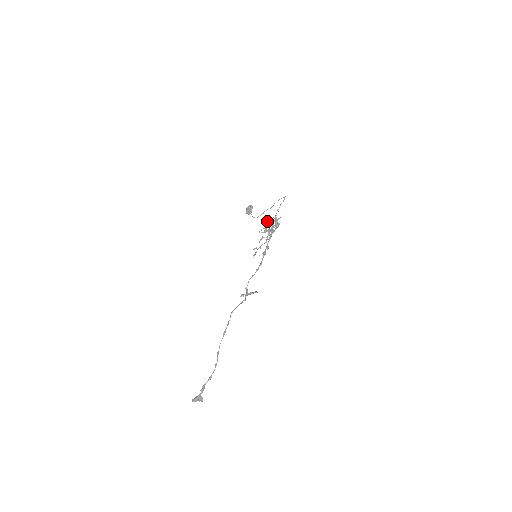
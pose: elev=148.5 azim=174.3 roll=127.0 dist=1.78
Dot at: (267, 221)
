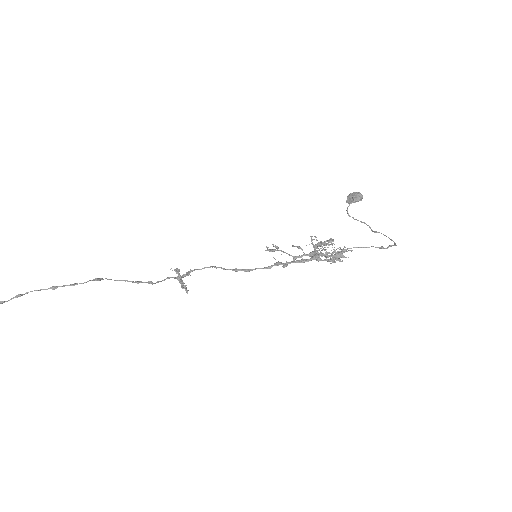
Dot at: (333, 239)
